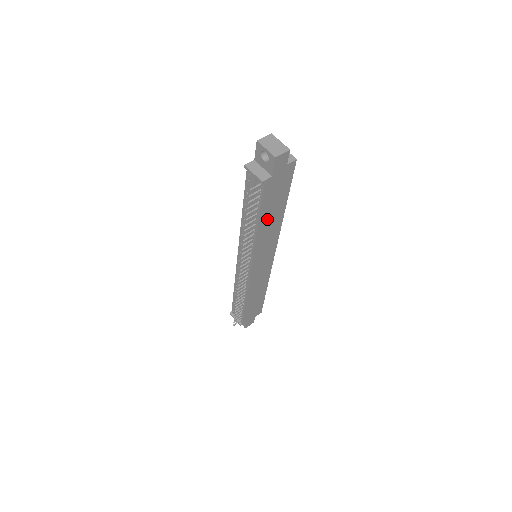
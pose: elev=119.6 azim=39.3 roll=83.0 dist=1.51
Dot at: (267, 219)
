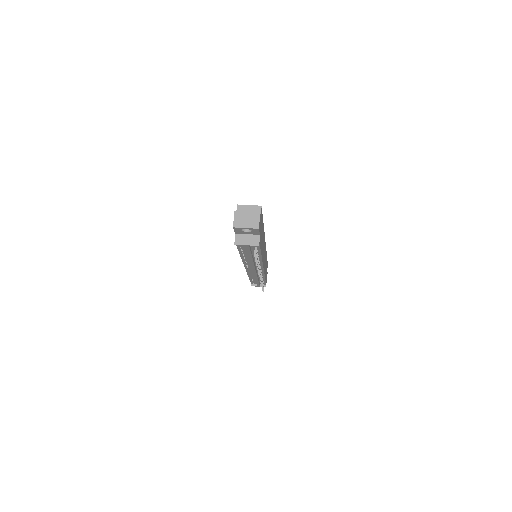
Dot at: (262, 245)
